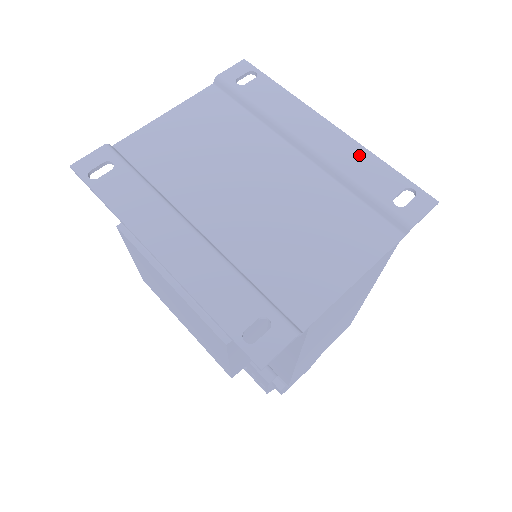
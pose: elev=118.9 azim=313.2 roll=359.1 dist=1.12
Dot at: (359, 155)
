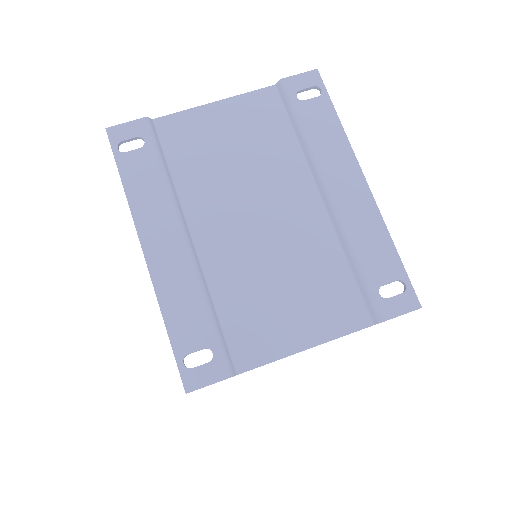
Dot at: (374, 227)
